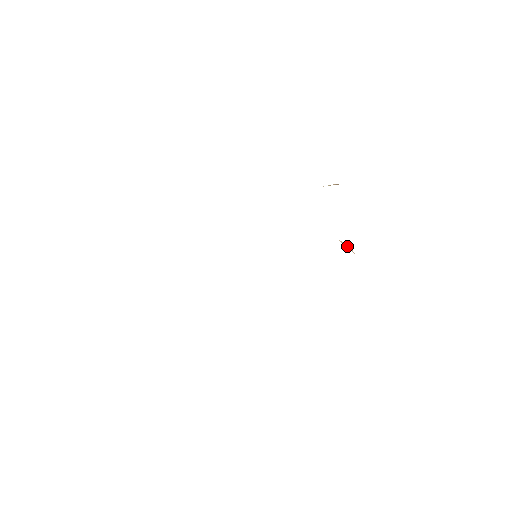
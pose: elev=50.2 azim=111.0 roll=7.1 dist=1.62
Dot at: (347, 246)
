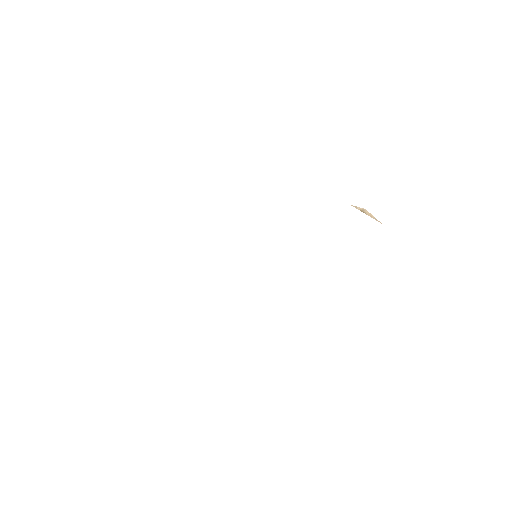
Dot at: (365, 213)
